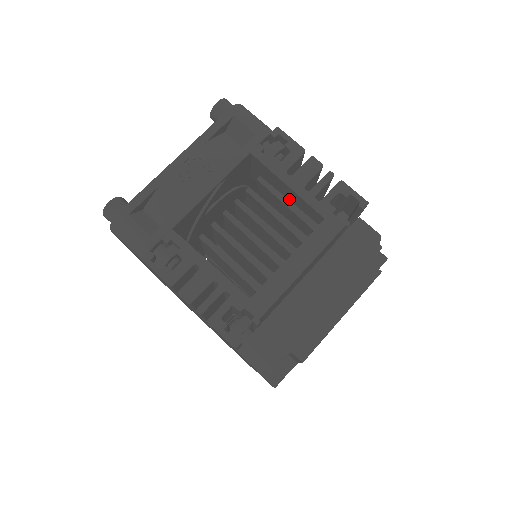
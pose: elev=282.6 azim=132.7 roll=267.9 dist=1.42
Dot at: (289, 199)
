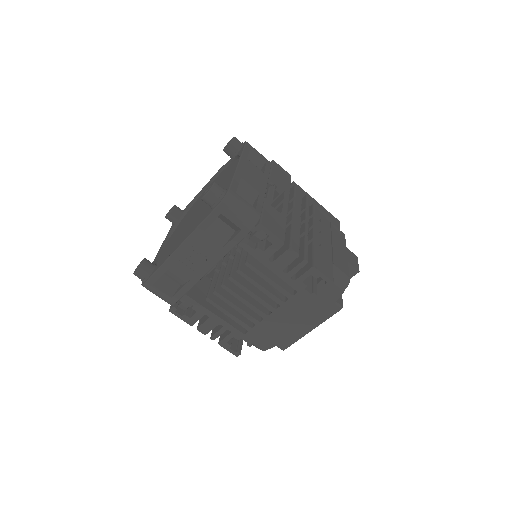
Dot at: occluded
